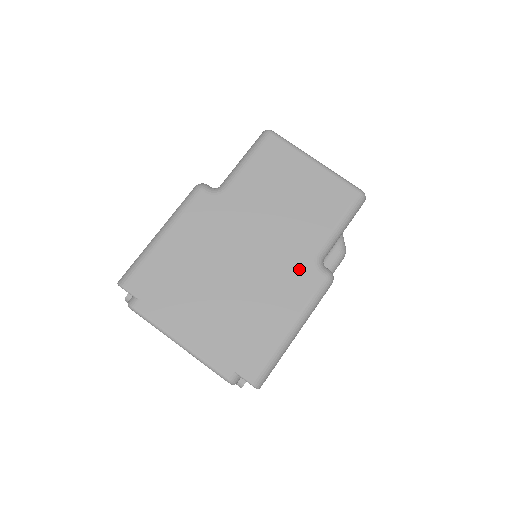
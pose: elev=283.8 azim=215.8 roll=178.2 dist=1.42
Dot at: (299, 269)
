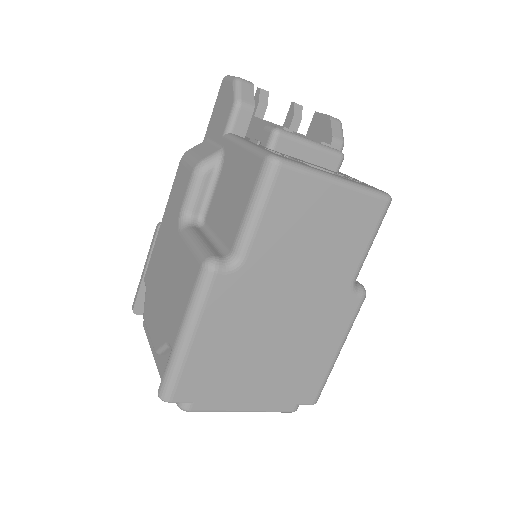
Dot at: (338, 304)
